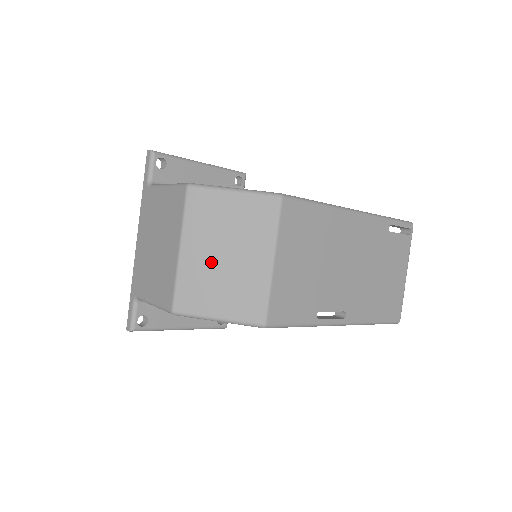
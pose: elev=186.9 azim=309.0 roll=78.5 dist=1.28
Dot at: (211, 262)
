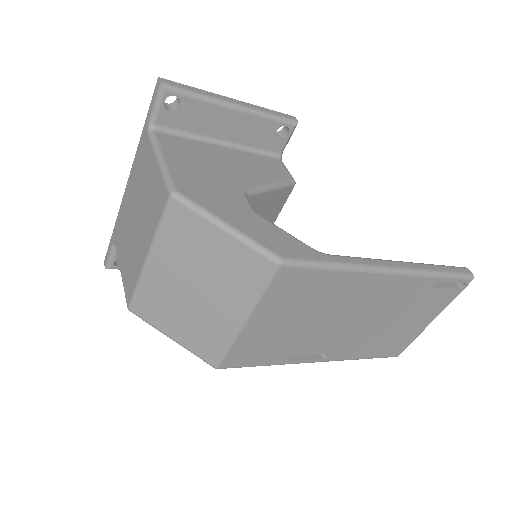
Dot at: (177, 288)
